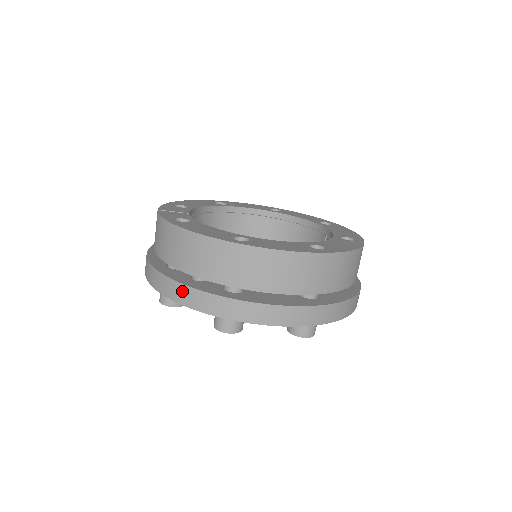
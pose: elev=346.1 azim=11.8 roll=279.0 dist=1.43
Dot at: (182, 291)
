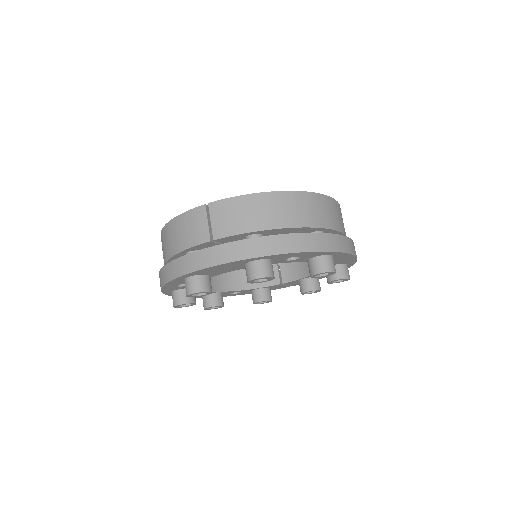
Dot at: (303, 239)
